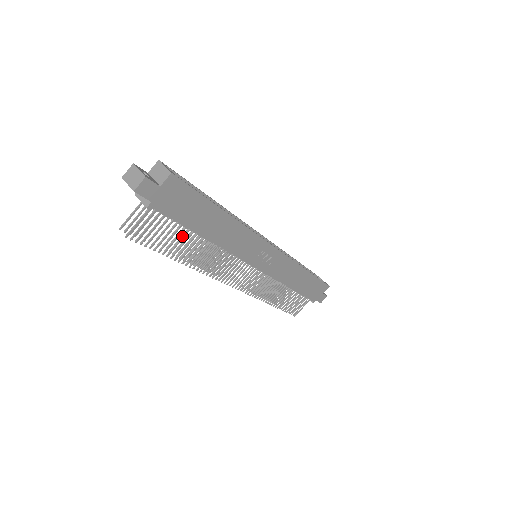
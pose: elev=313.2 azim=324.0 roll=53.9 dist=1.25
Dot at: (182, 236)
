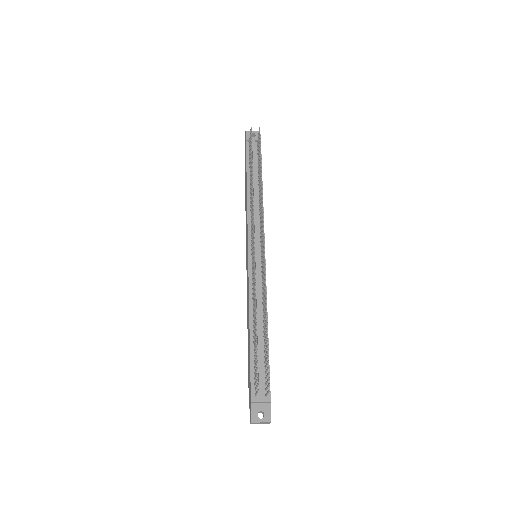
Dot at: occluded
